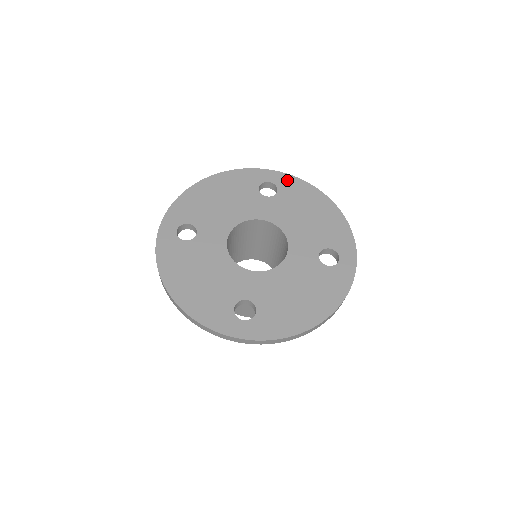
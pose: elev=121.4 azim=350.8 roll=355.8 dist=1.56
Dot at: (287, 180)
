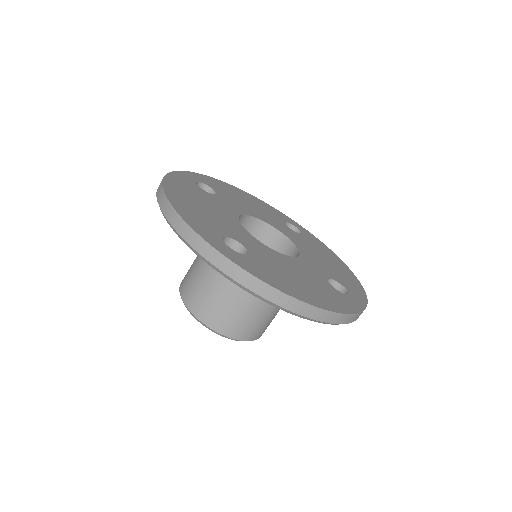
Dot at: (313, 237)
